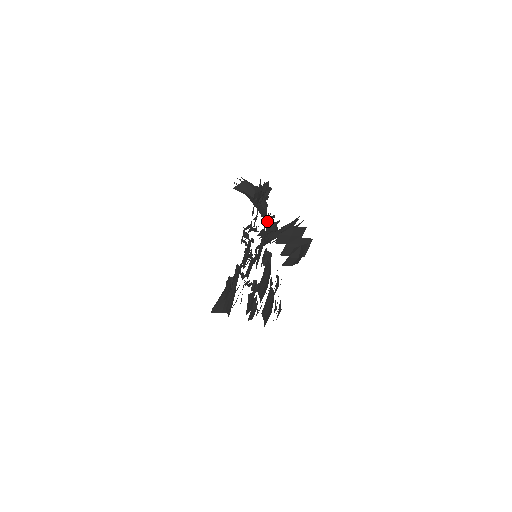
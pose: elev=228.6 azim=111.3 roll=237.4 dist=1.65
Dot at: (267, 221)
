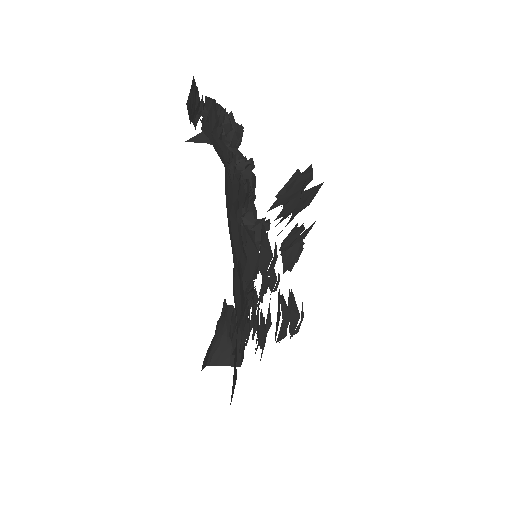
Dot at: occluded
